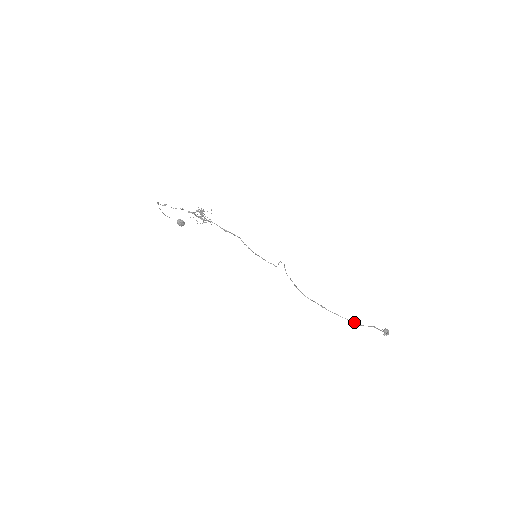
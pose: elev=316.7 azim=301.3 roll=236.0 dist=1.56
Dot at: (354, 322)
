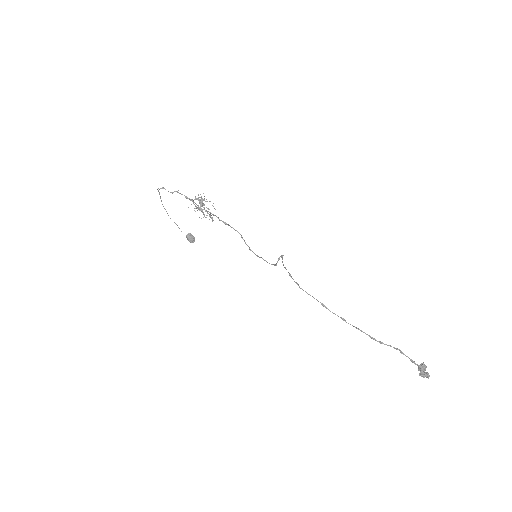
Dot at: (368, 335)
